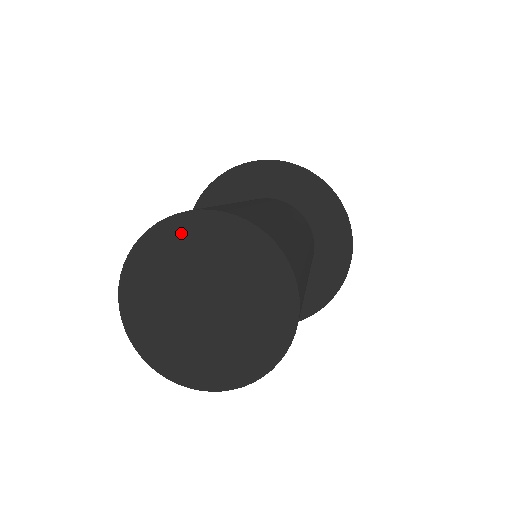
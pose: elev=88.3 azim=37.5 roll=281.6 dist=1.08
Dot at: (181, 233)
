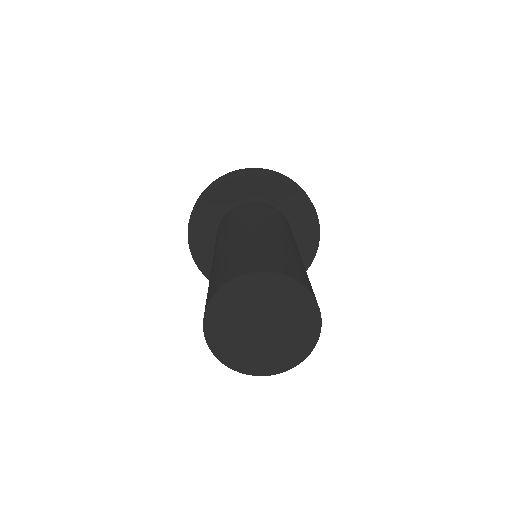
Dot at: (217, 316)
